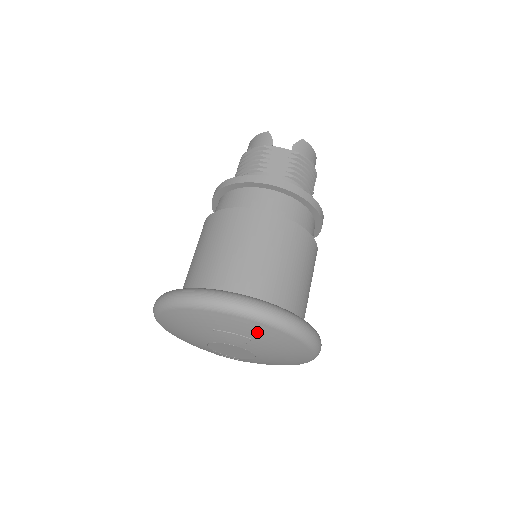
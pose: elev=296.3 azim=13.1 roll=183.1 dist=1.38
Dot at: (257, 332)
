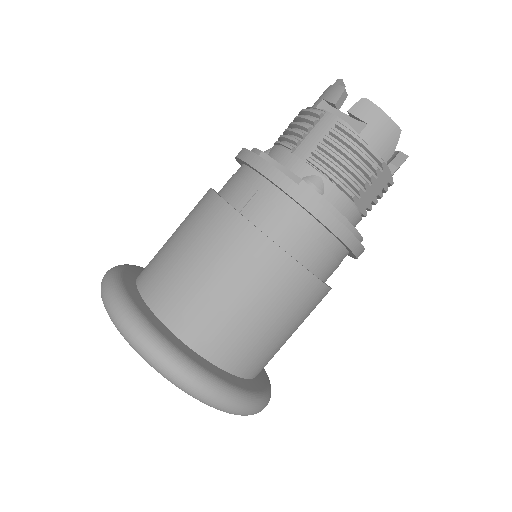
Dot at: occluded
